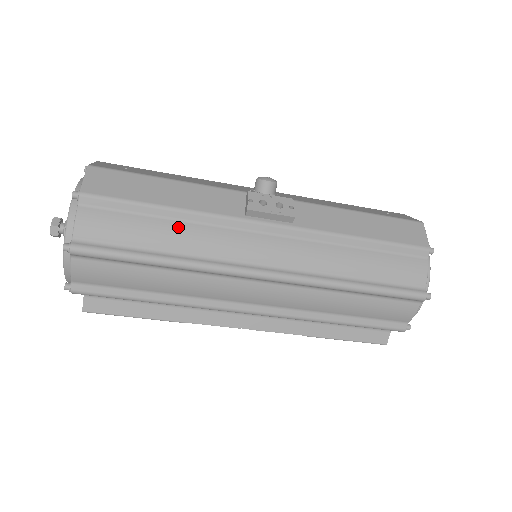
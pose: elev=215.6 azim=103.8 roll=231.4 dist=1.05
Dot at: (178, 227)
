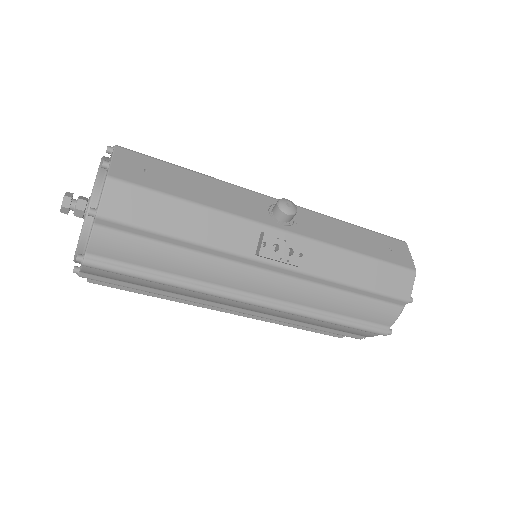
Dot at: (189, 256)
